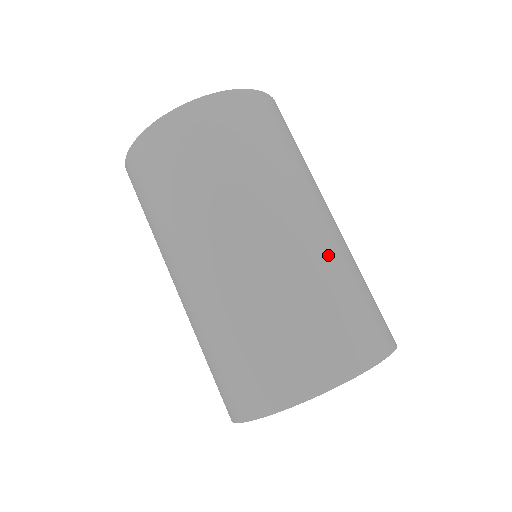
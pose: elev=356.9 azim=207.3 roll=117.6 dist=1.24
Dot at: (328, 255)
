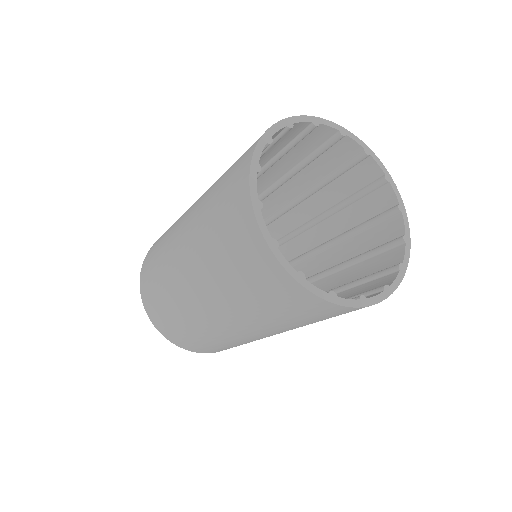
Dot at: occluded
